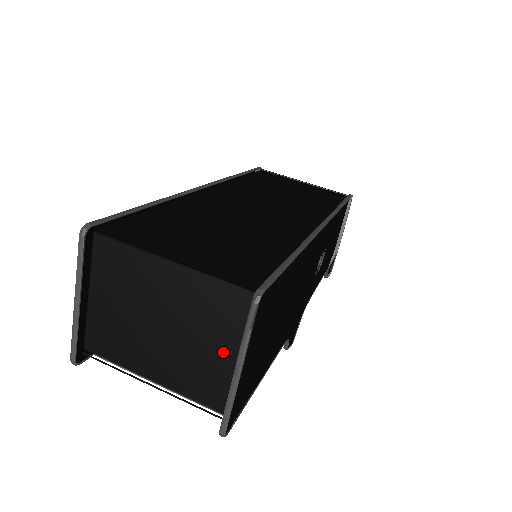
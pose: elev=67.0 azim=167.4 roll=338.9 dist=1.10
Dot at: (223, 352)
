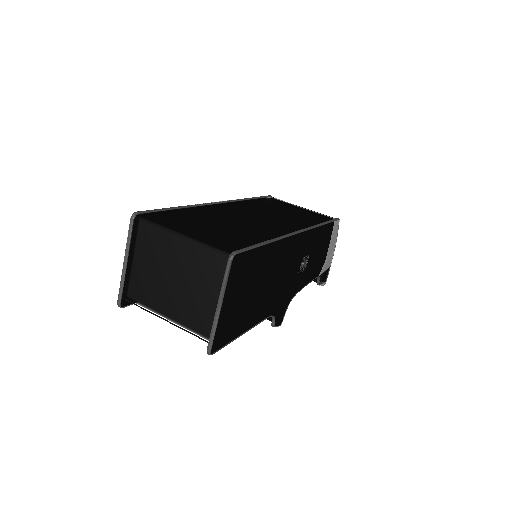
Dot at: (212, 296)
